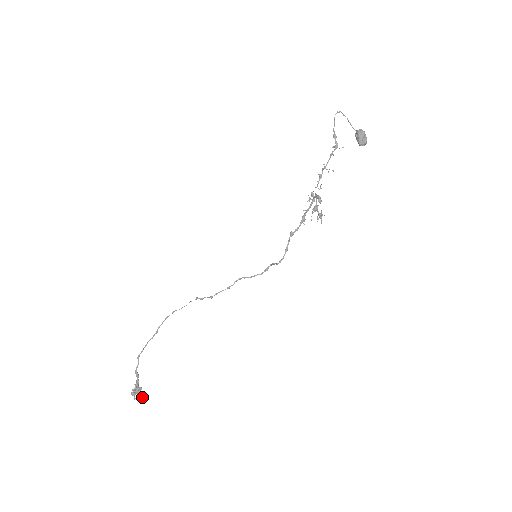
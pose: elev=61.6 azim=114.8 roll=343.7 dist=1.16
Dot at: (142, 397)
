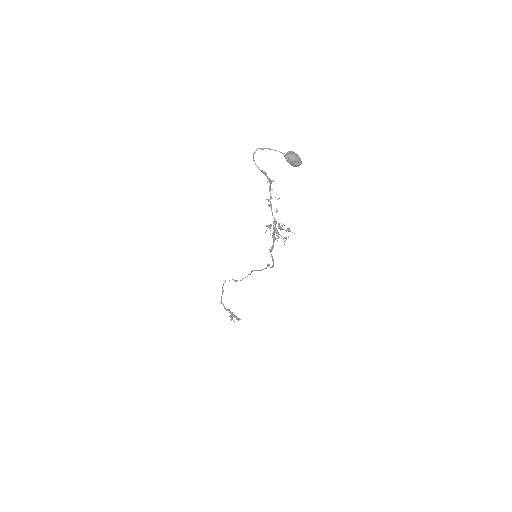
Dot at: (238, 320)
